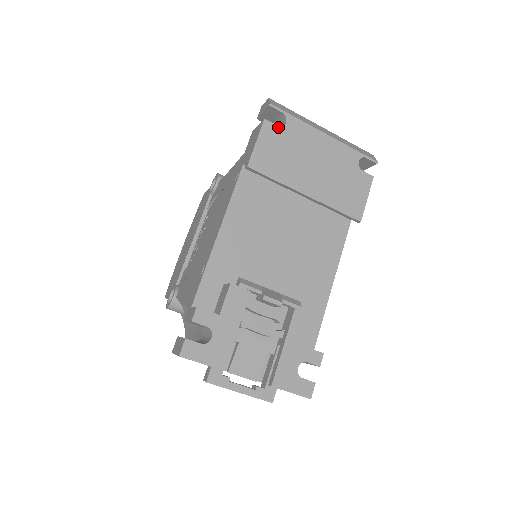
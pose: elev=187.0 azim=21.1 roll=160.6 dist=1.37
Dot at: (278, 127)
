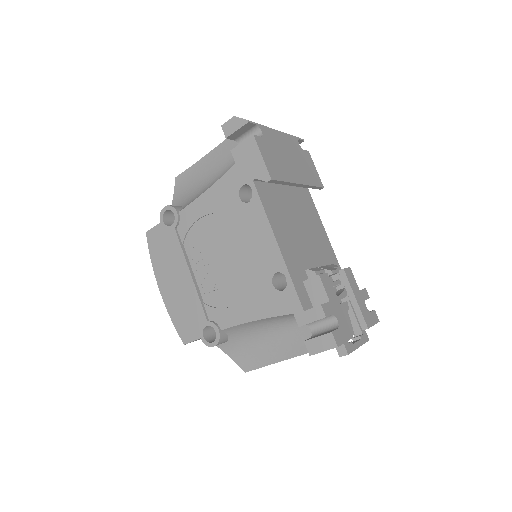
Dot at: (262, 138)
